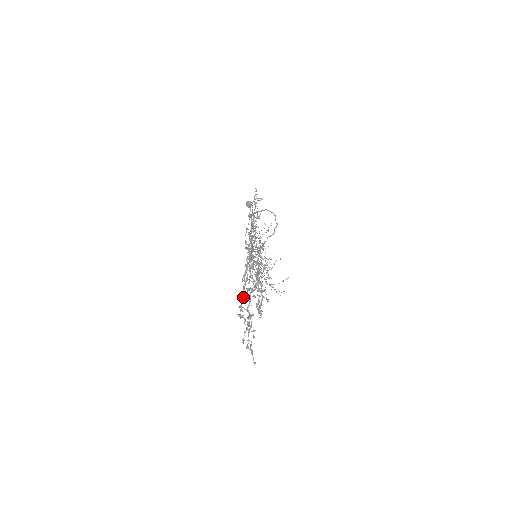
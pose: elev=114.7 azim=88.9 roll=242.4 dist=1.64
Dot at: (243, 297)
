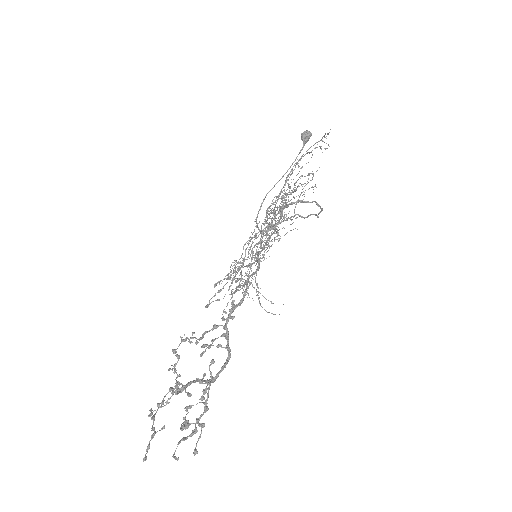
Dot at: occluded
